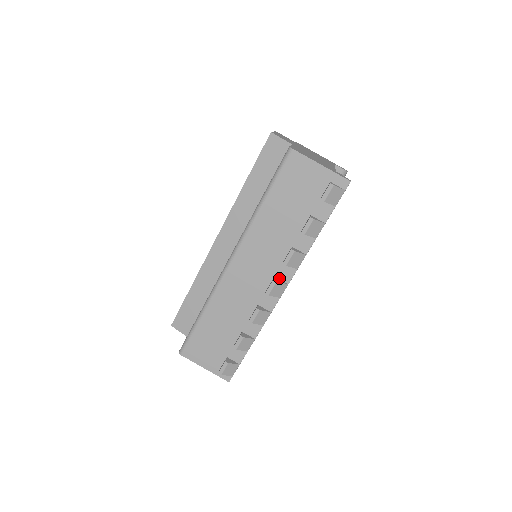
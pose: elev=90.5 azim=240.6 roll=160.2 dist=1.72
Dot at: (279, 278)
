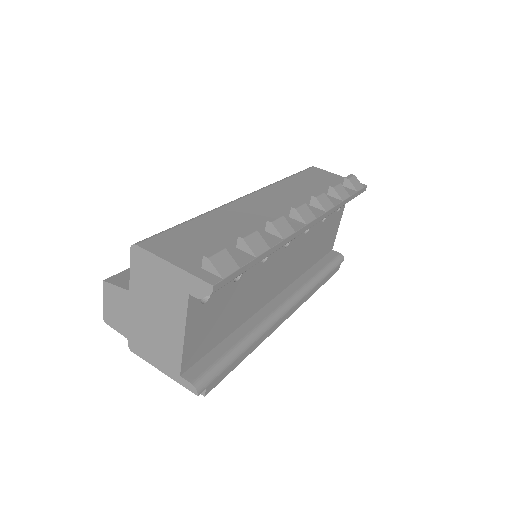
Dot at: occluded
